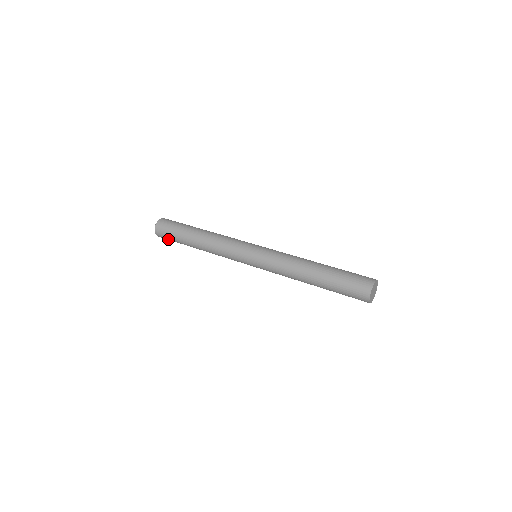
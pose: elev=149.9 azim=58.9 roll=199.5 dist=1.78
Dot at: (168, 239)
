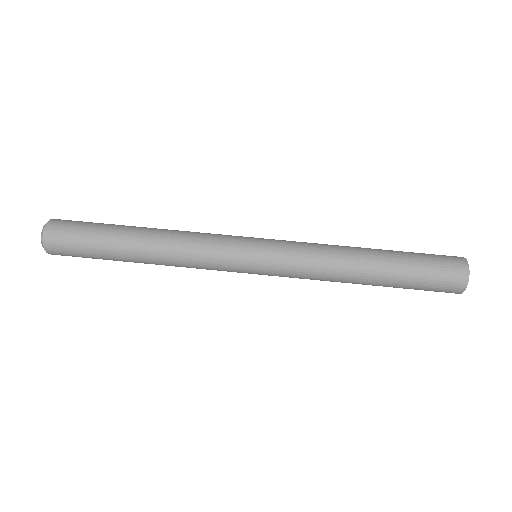
Dot at: occluded
